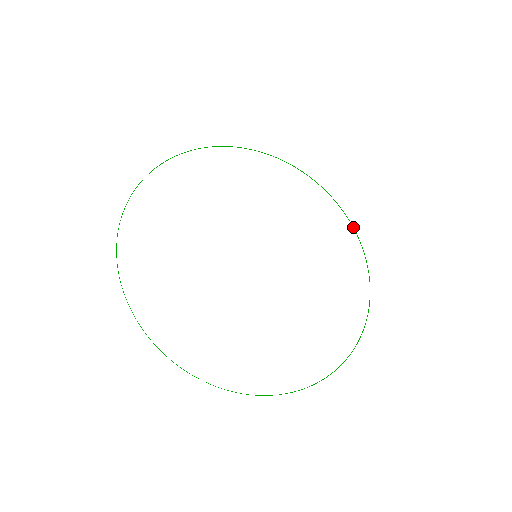
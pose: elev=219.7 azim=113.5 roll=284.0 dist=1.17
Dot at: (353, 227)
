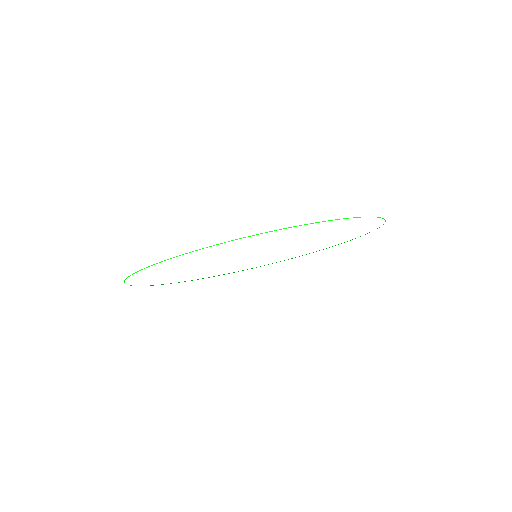
Dot at: occluded
